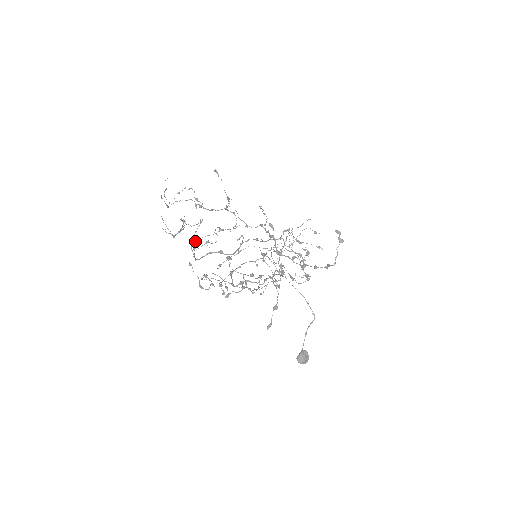
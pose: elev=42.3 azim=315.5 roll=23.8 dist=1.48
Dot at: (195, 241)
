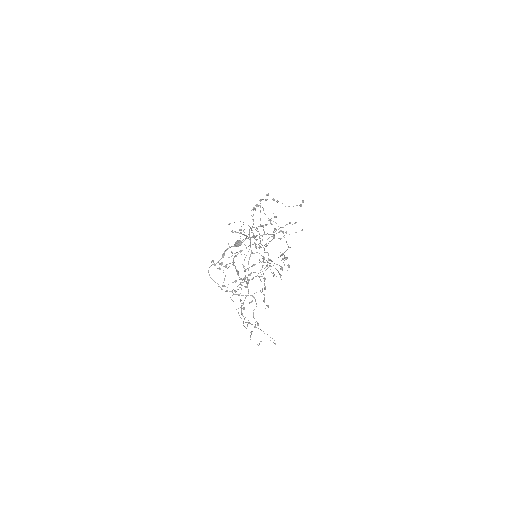
Dot at: (231, 291)
